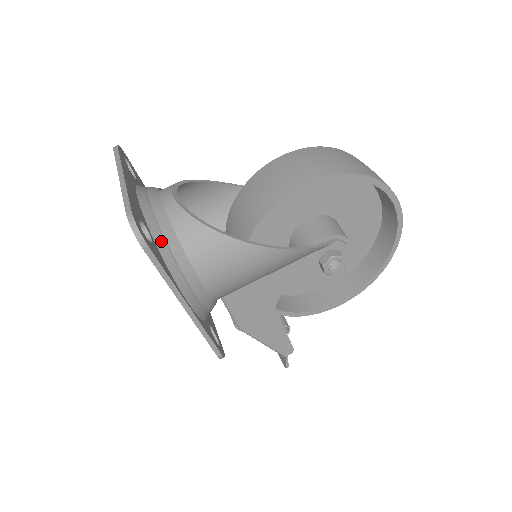
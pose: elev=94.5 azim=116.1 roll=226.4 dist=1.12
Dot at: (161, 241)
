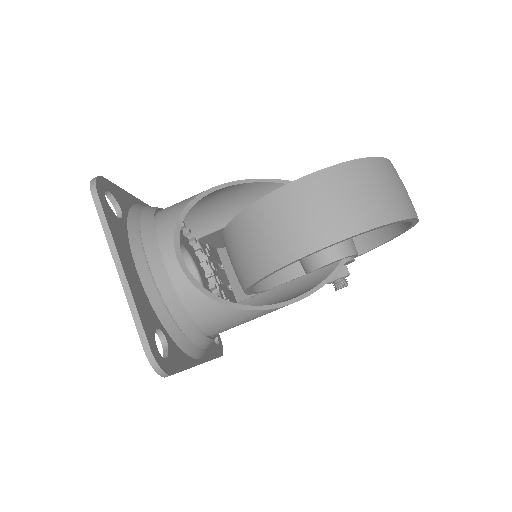
Dot at: (173, 328)
